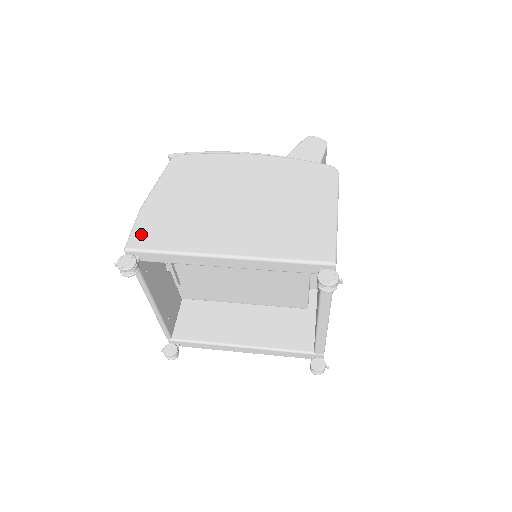
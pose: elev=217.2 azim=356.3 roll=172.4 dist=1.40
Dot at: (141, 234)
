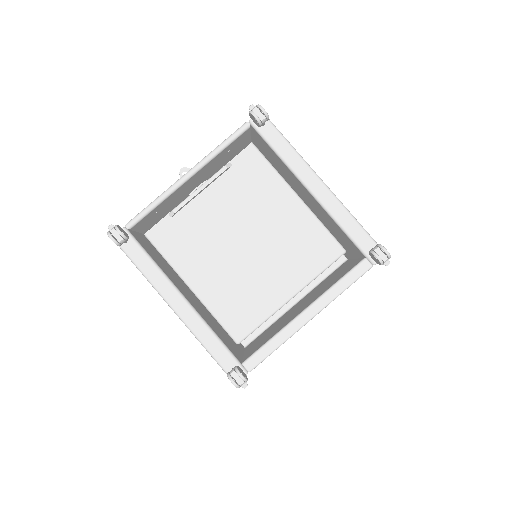
Dot at: occluded
